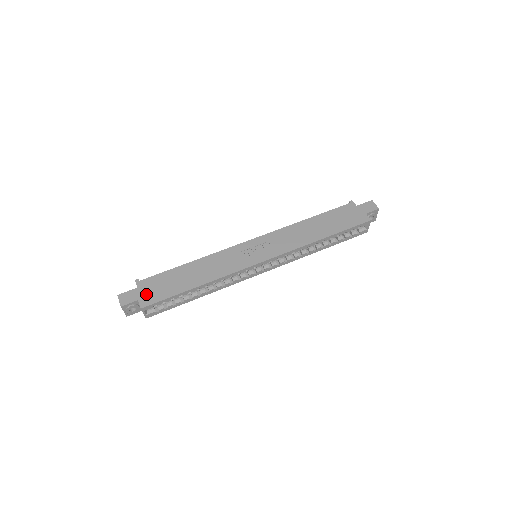
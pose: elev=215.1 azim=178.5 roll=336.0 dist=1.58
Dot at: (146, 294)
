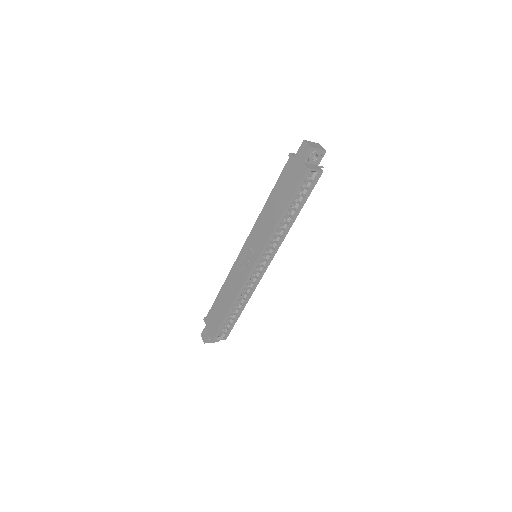
Dot at: (210, 328)
